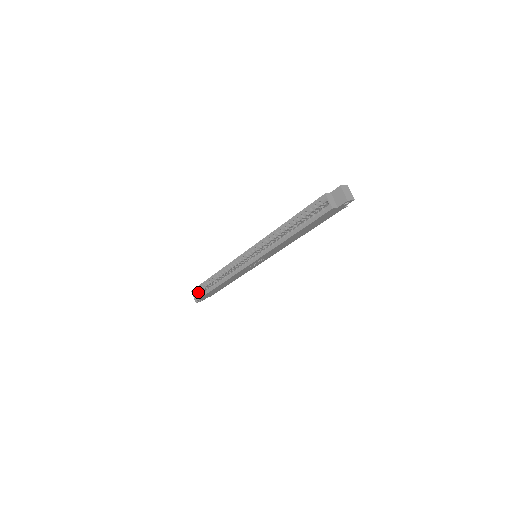
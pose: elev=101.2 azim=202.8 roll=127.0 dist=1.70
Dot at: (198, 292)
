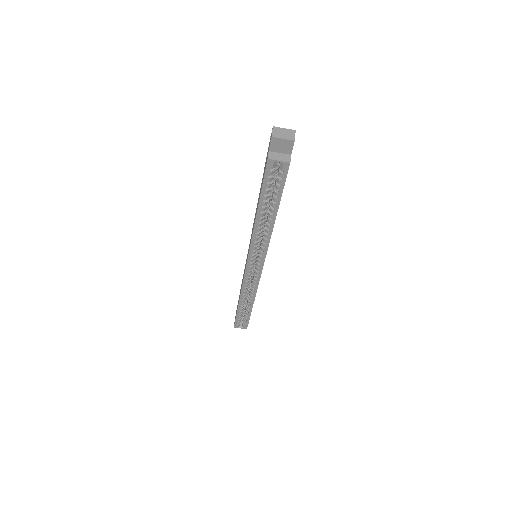
Dot at: (240, 322)
